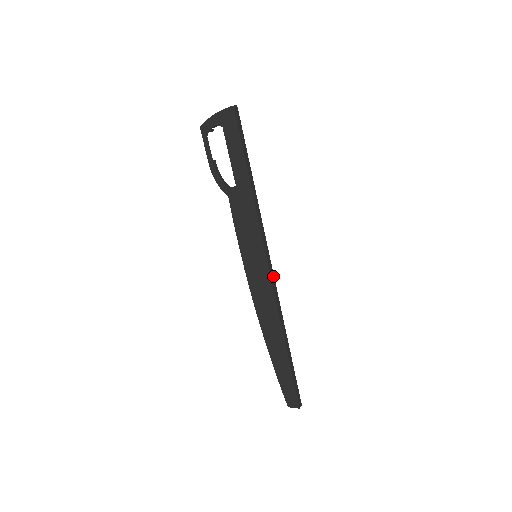
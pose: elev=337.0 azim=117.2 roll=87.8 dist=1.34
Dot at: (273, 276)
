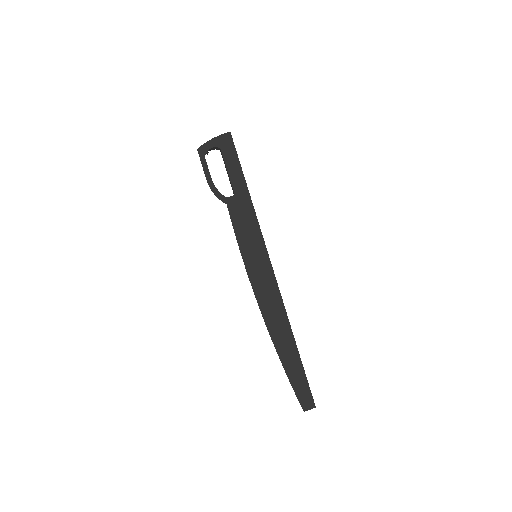
Dot at: (273, 273)
